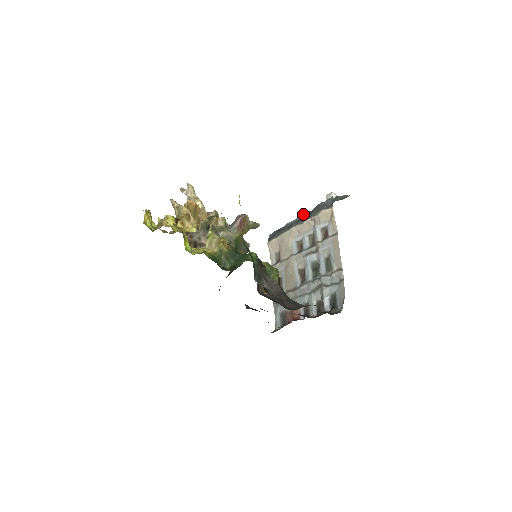
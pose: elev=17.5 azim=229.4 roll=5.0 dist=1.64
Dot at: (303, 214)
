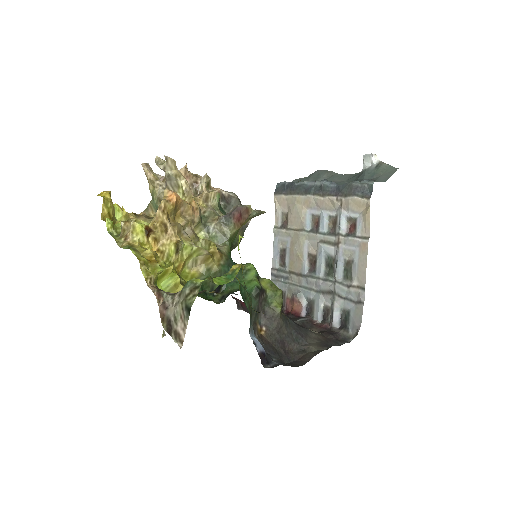
Dot at: (327, 182)
